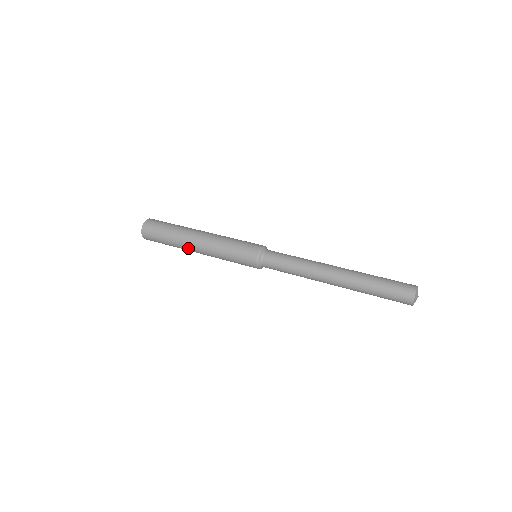
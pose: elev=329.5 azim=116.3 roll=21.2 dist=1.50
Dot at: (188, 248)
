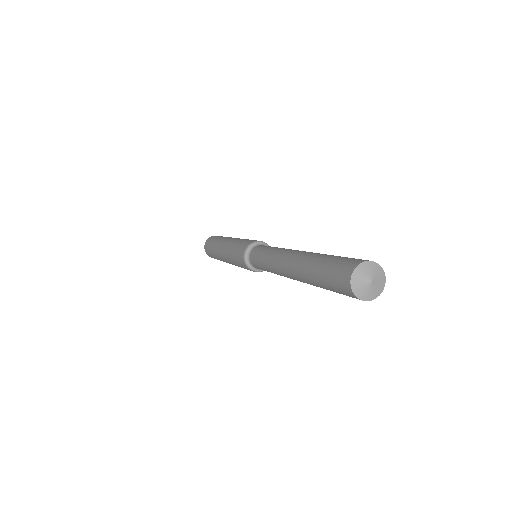
Dot at: (226, 262)
